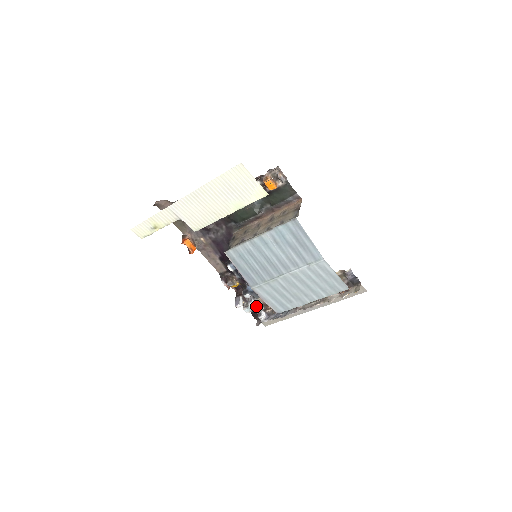
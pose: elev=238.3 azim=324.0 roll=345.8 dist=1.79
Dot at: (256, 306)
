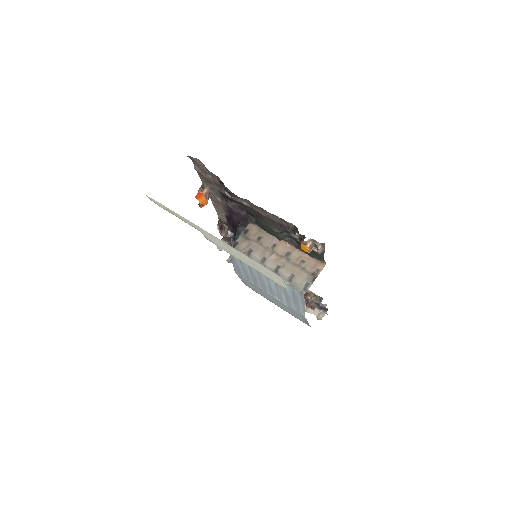
Dot at: occluded
